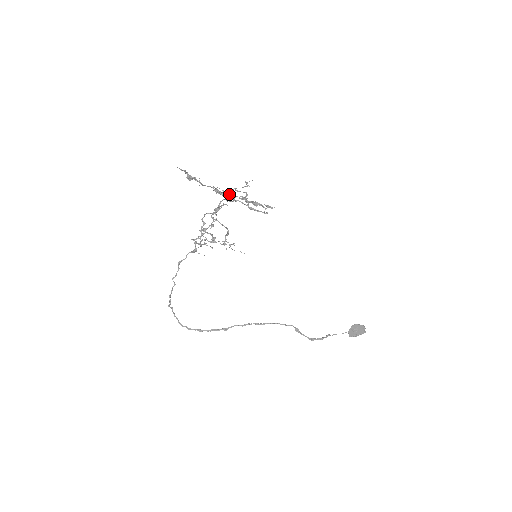
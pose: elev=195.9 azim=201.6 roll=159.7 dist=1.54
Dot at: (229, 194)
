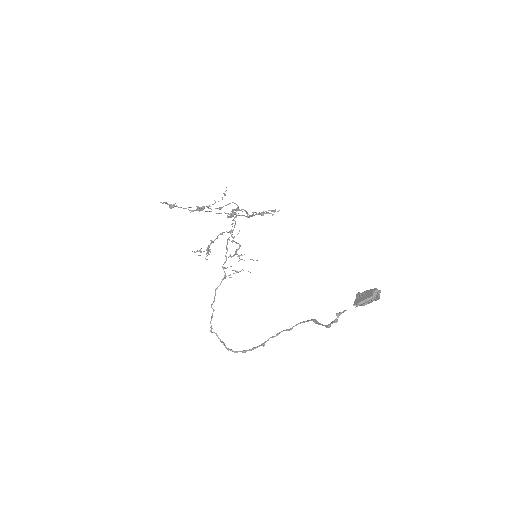
Dot at: (231, 213)
